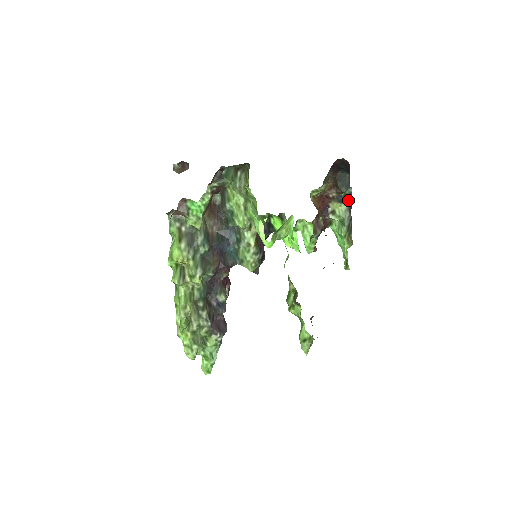
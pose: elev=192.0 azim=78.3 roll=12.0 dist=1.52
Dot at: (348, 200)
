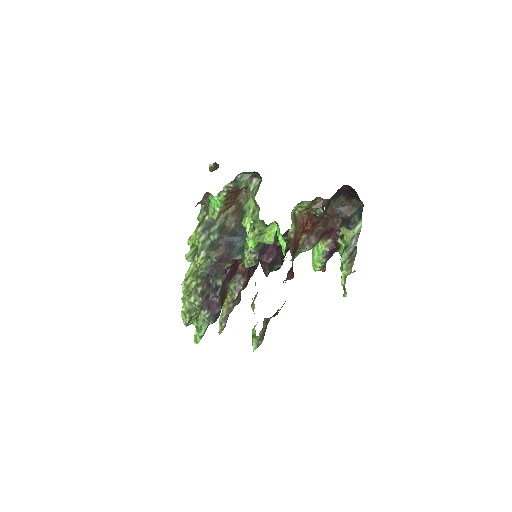
Dot at: (358, 228)
